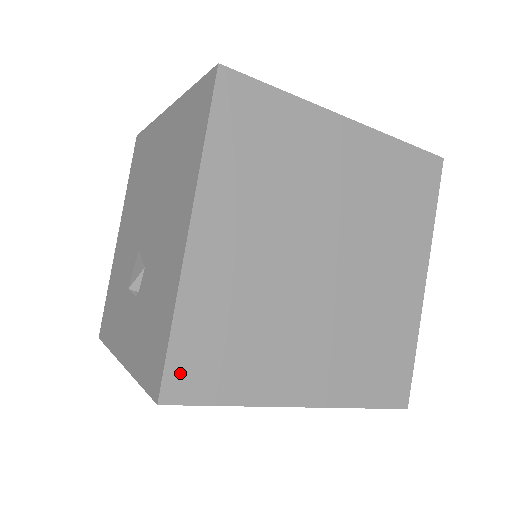
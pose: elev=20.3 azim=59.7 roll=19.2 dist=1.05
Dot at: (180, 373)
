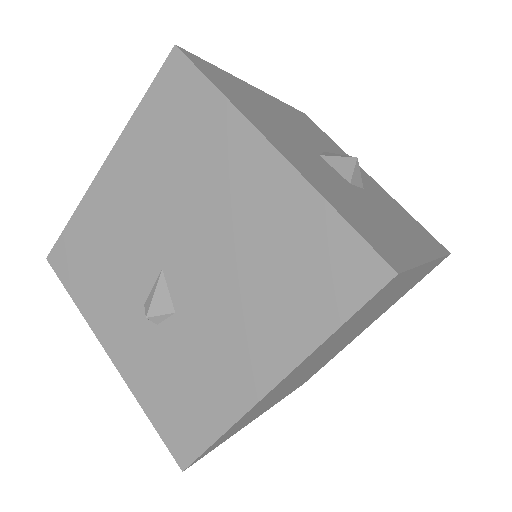
Dot at: occluded
